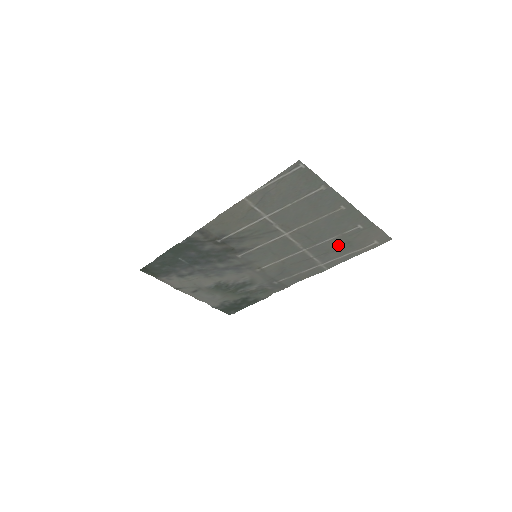
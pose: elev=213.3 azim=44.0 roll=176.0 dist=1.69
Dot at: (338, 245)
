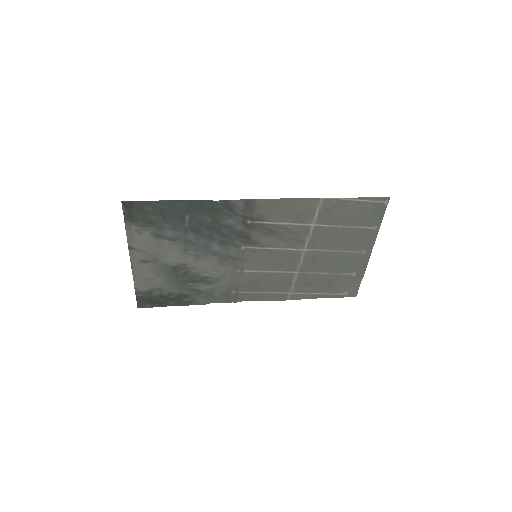
Dot at: (323, 282)
